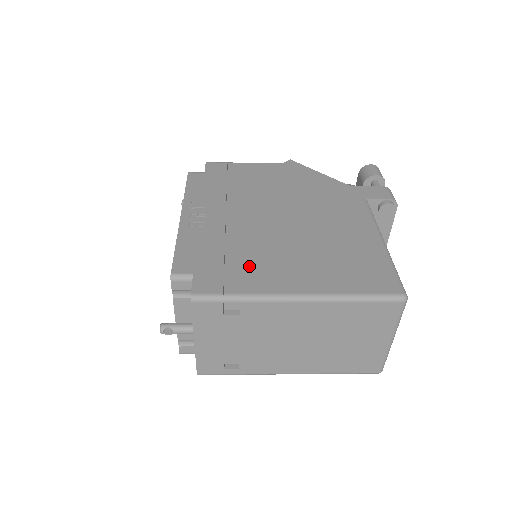
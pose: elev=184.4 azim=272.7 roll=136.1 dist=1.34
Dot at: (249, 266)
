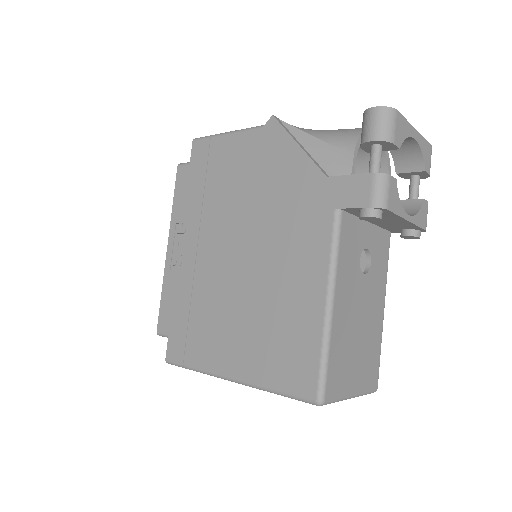
Dot at: (203, 331)
